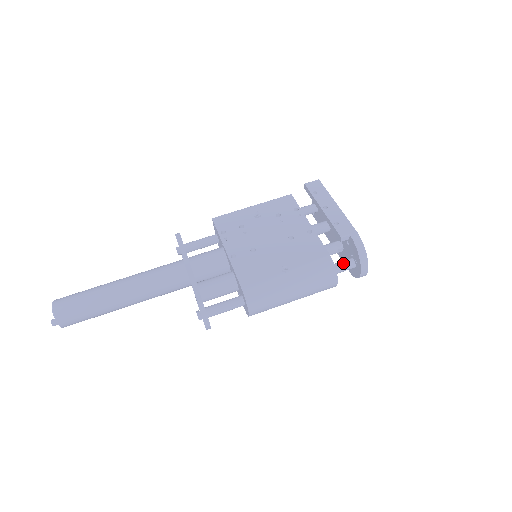
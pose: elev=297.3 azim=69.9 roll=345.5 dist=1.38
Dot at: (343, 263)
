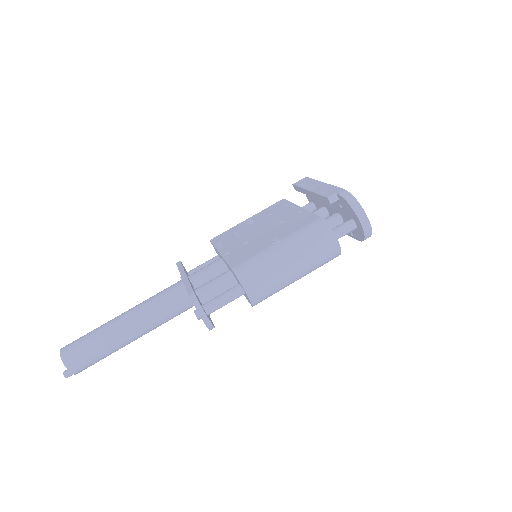
Dot at: (341, 225)
